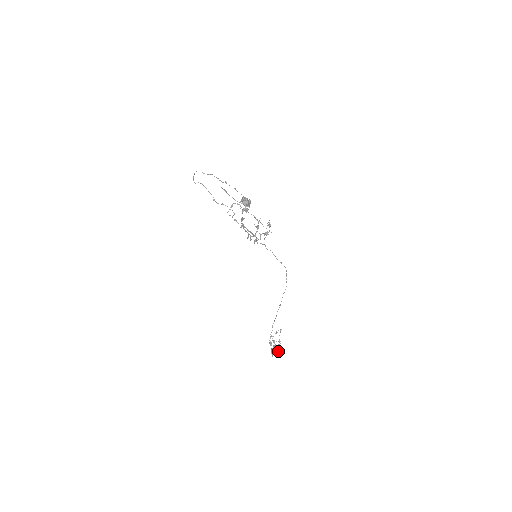
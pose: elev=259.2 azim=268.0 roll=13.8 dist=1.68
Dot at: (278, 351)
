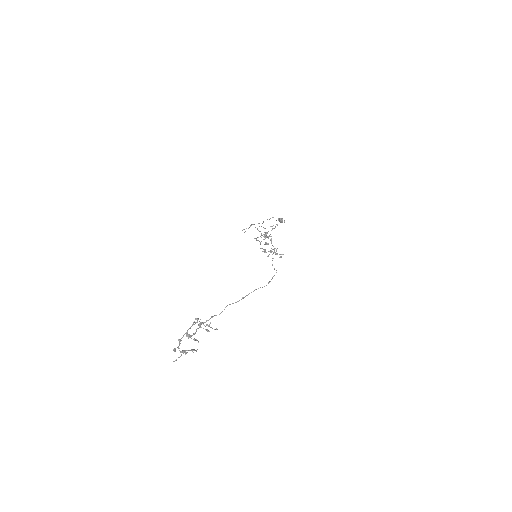
Dot at: (187, 352)
